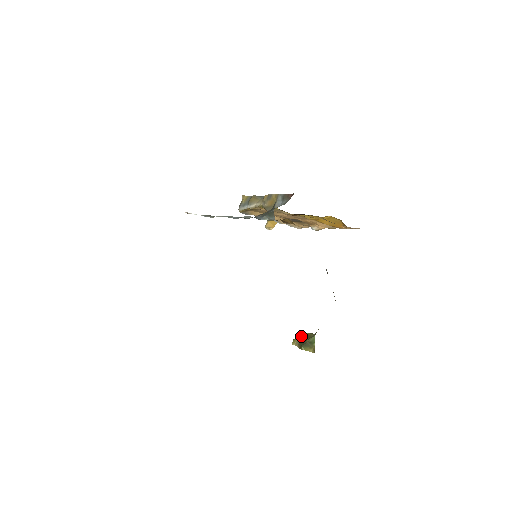
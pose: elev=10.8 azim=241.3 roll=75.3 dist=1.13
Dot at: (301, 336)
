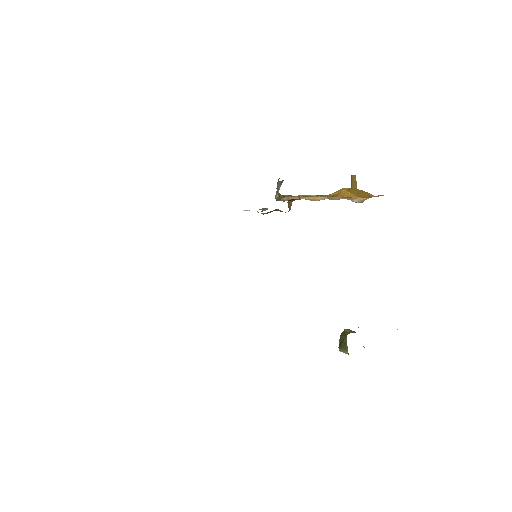
Dot at: (341, 335)
